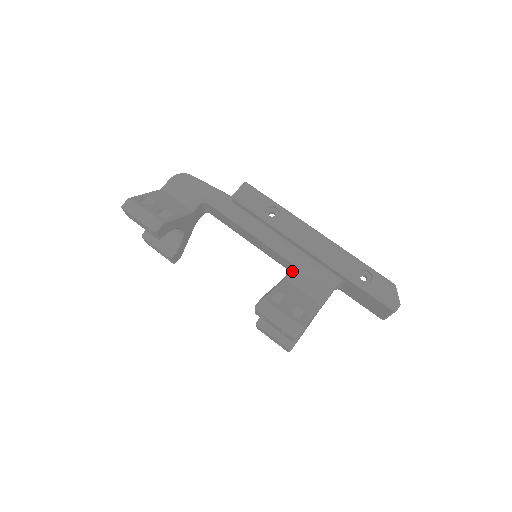
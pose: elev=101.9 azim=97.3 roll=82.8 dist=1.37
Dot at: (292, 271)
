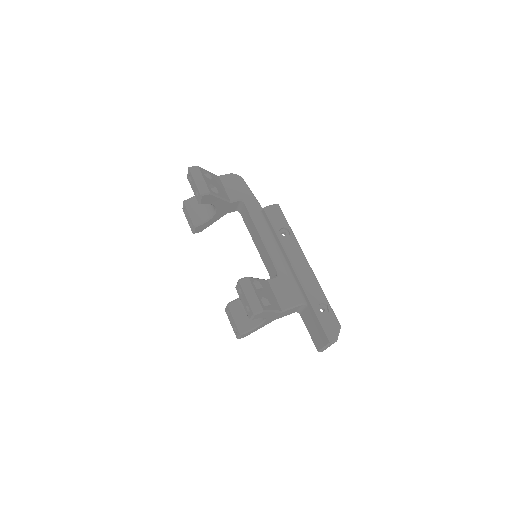
Dot at: (275, 278)
